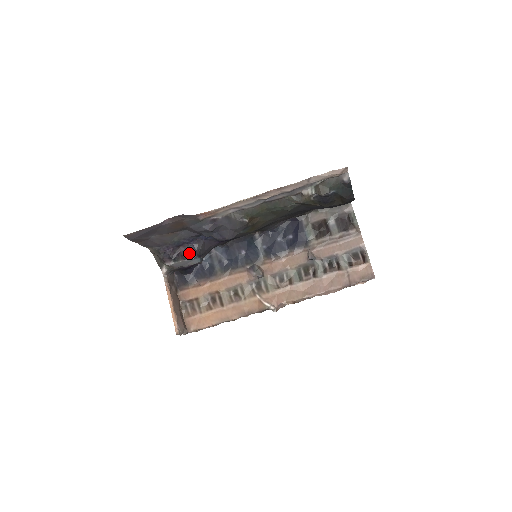
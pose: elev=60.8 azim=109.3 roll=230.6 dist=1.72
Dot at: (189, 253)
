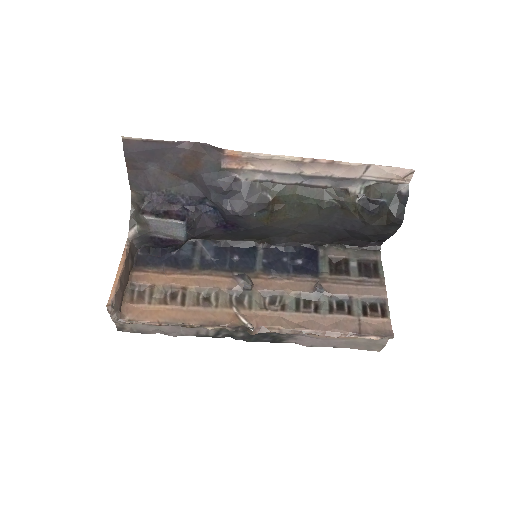
Dot at: (179, 215)
